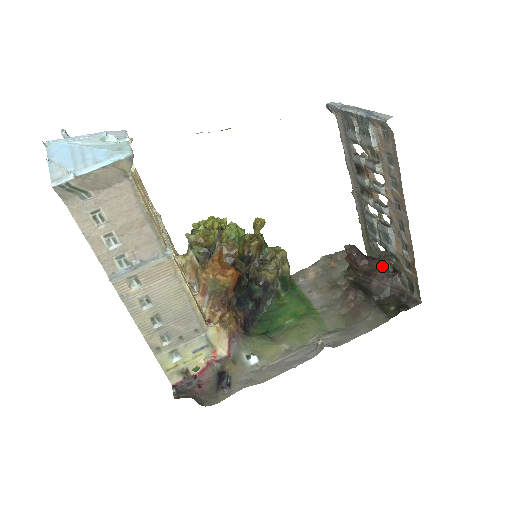
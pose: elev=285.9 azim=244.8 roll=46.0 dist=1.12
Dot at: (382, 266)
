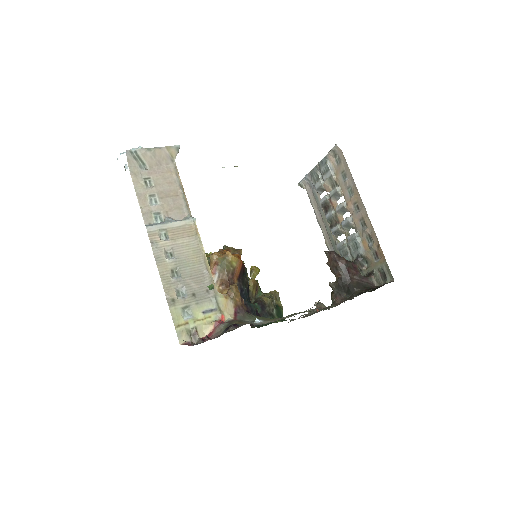
Dot at: (357, 268)
